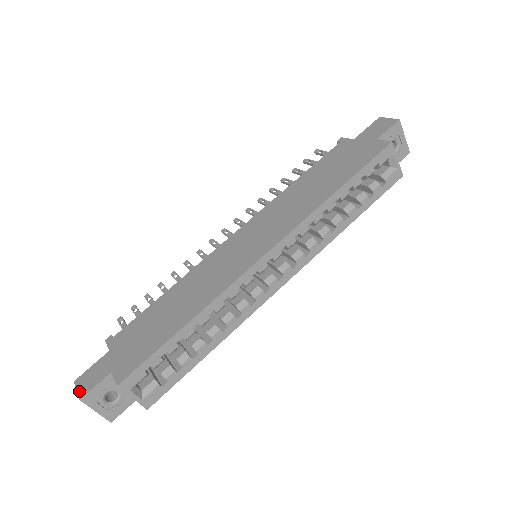
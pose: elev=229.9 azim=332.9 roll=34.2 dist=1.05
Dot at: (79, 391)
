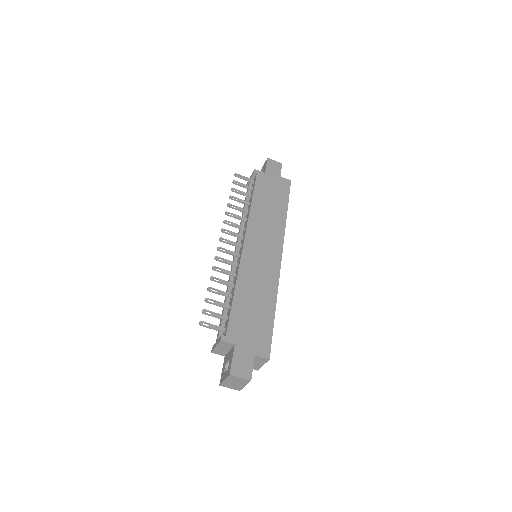
Dot at: (244, 377)
